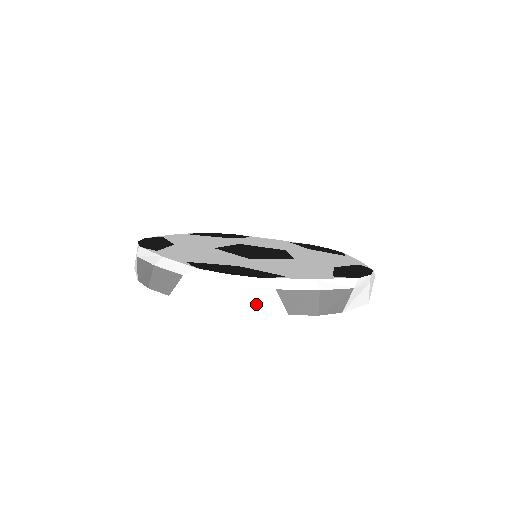
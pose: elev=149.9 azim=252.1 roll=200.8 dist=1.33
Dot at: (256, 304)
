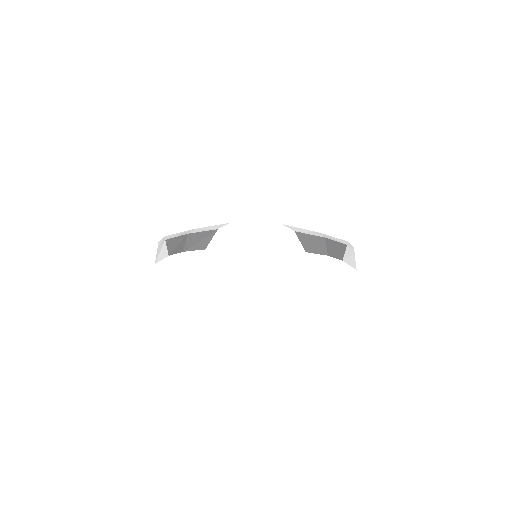
Dot at: (280, 244)
